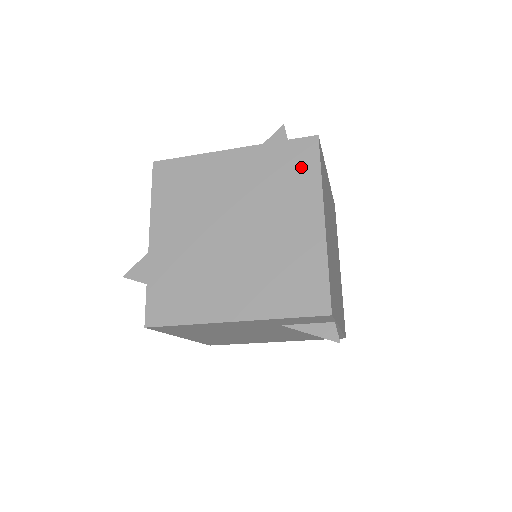
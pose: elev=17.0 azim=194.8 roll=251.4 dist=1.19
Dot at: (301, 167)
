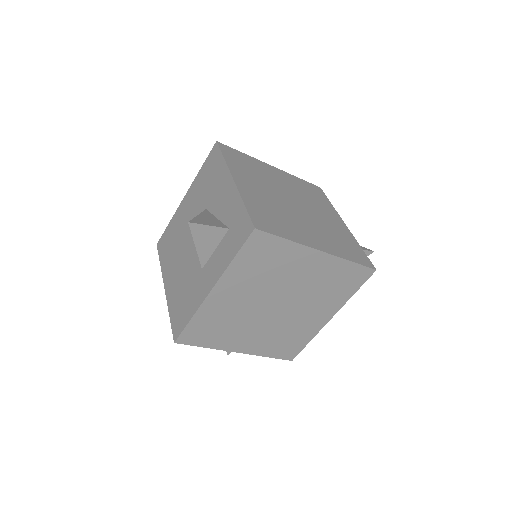
Dot at: (271, 251)
